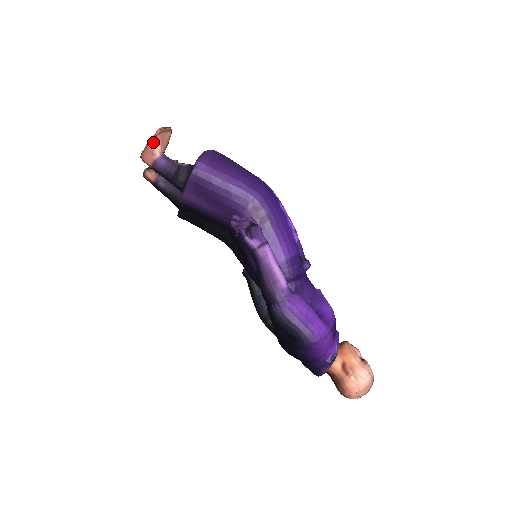
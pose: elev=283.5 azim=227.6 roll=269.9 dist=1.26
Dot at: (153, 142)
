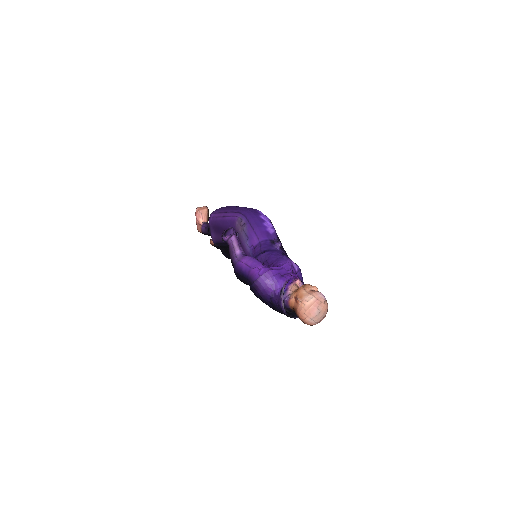
Dot at: (197, 218)
